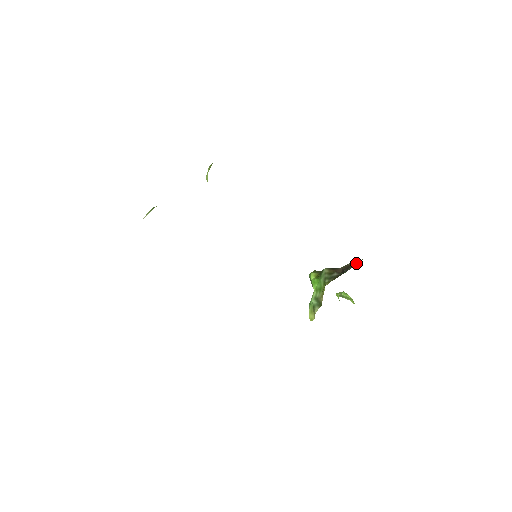
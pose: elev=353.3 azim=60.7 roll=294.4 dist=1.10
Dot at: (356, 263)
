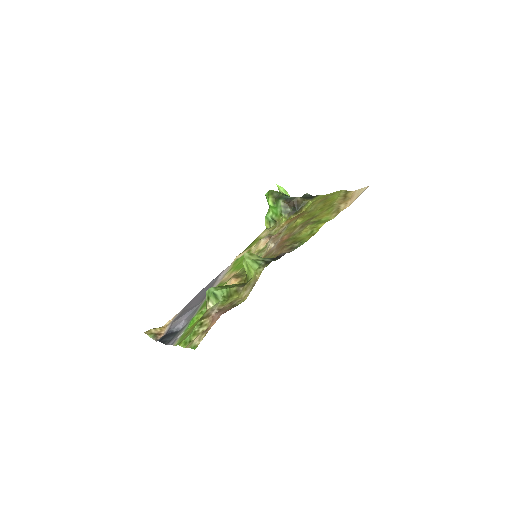
Dot at: (304, 203)
